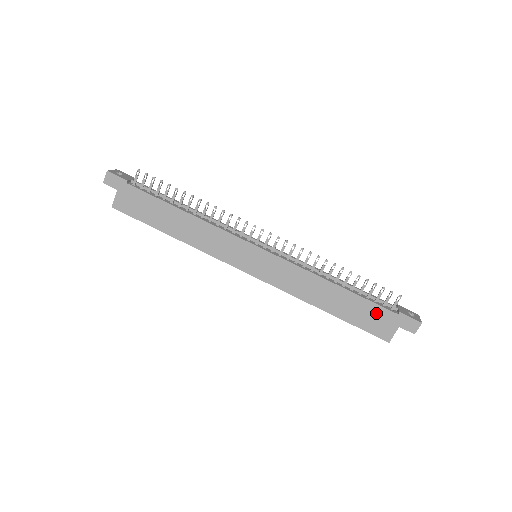
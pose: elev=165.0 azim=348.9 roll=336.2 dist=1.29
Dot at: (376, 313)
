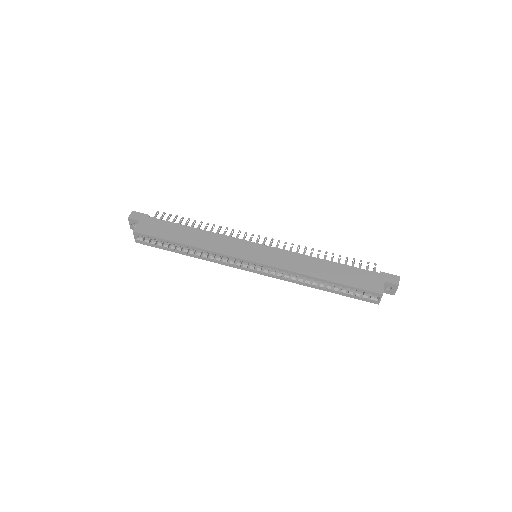
Dot at: (363, 275)
